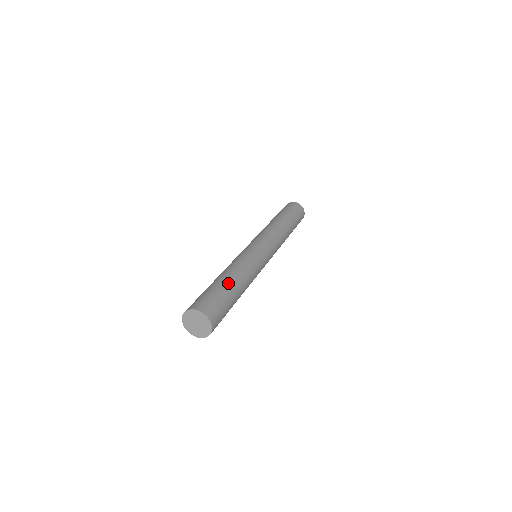
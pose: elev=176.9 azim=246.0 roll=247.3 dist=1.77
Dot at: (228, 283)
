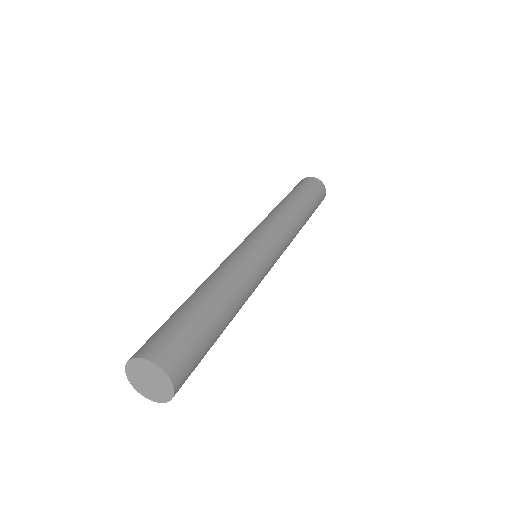
Dot at: (206, 305)
